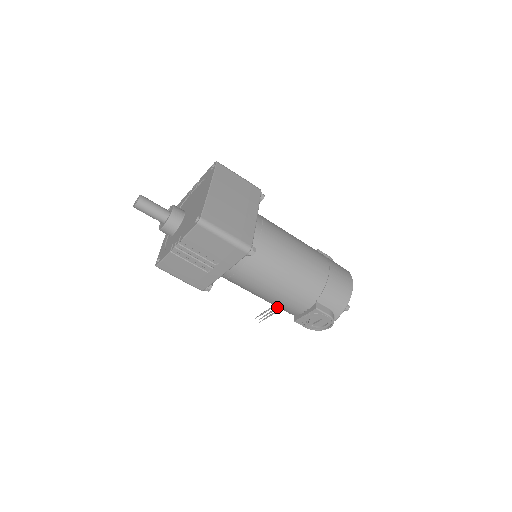
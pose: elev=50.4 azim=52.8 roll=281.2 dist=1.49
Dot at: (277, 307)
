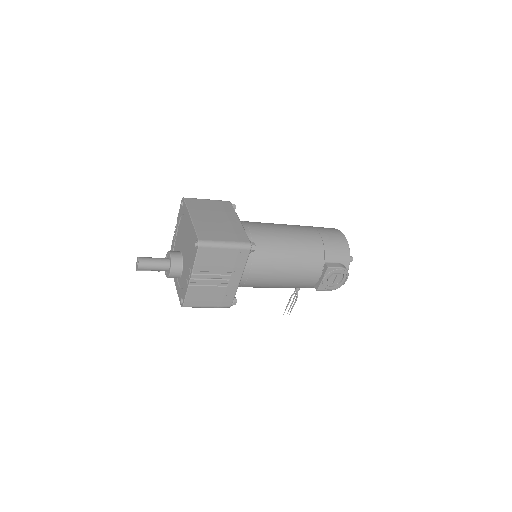
Dot at: (296, 293)
